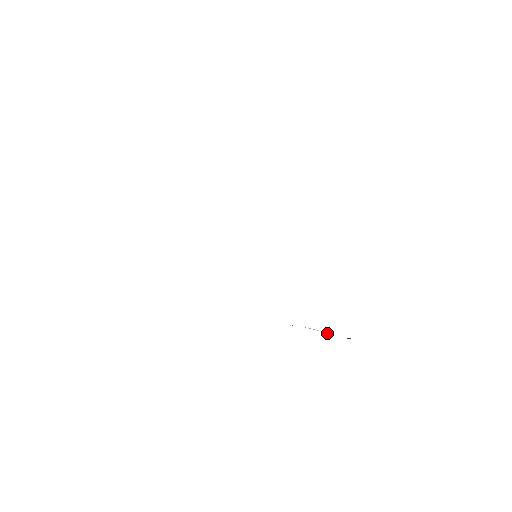
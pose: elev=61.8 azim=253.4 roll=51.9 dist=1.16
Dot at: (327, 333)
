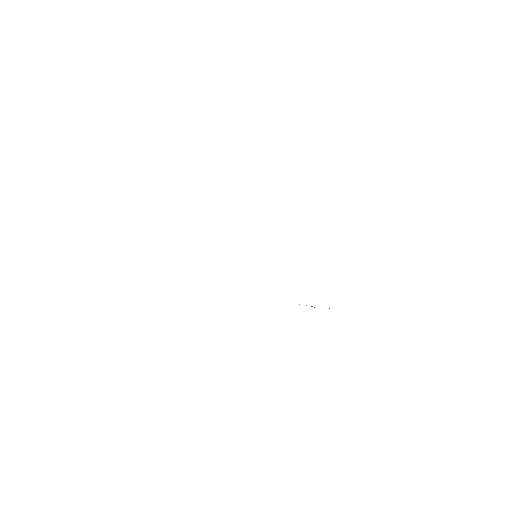
Dot at: occluded
